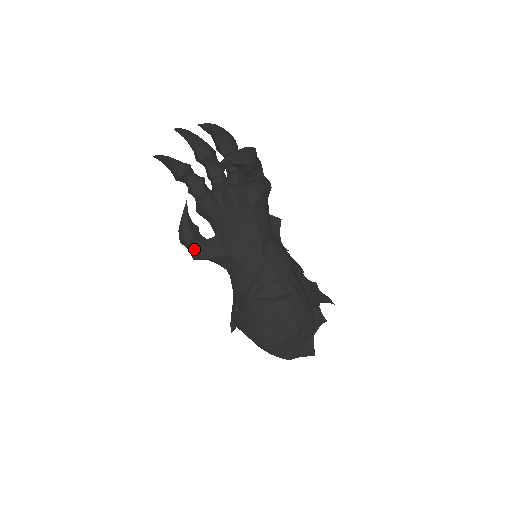
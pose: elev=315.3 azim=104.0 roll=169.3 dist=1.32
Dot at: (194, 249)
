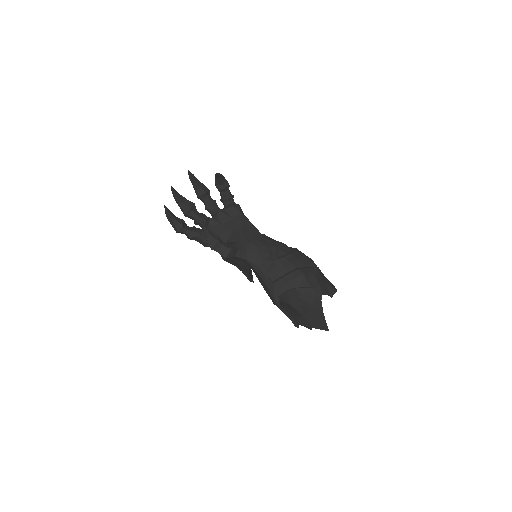
Dot at: (223, 246)
